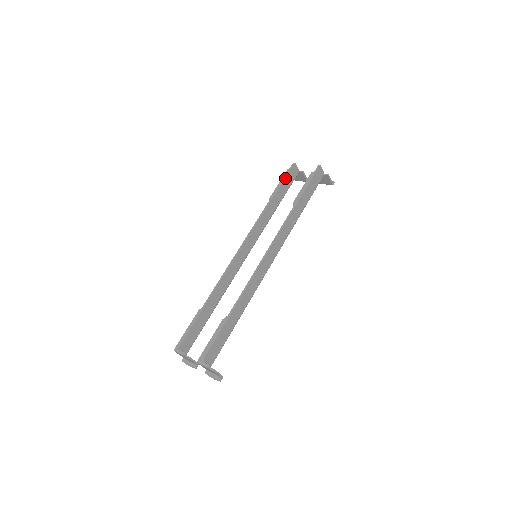
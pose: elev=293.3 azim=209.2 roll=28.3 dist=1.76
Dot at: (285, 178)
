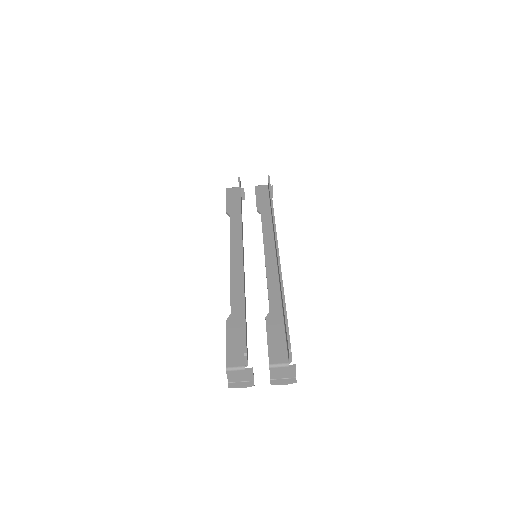
Dot at: (240, 189)
